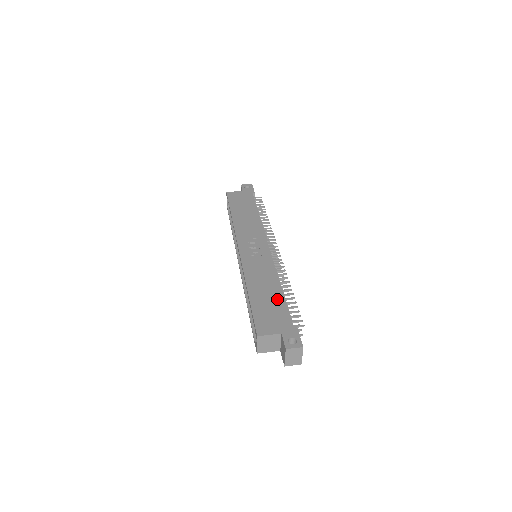
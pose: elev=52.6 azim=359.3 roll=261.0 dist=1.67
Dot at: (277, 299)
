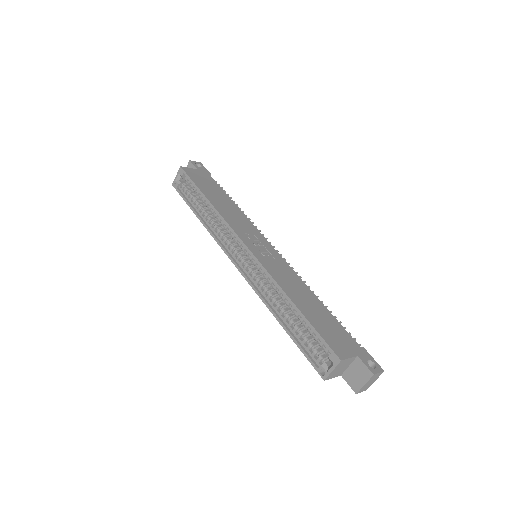
Dot at: (325, 313)
